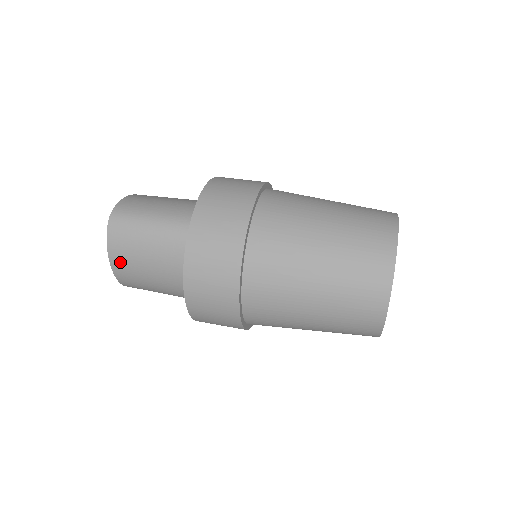
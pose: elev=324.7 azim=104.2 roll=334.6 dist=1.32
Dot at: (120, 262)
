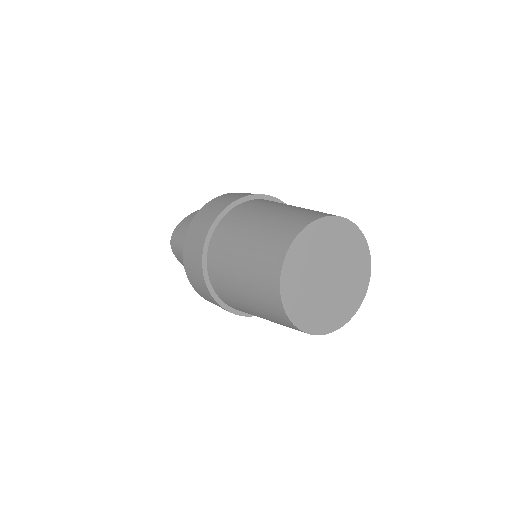
Dot at: occluded
